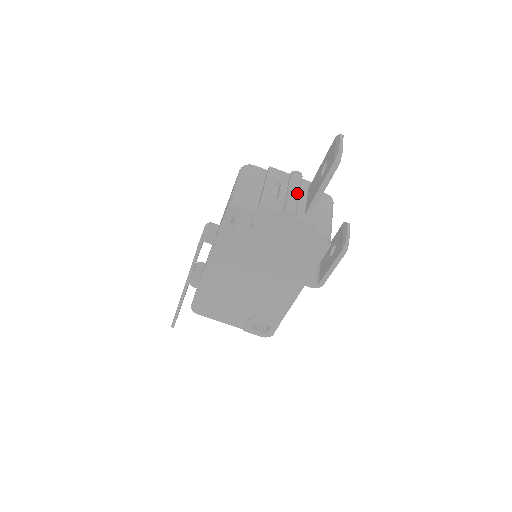
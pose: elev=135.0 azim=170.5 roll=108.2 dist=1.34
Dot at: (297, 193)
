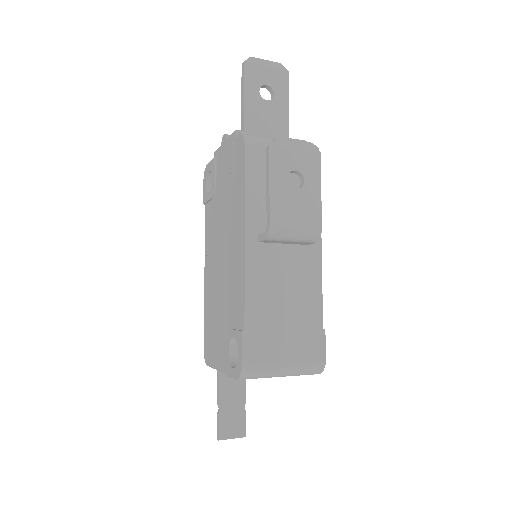
Dot at: occluded
